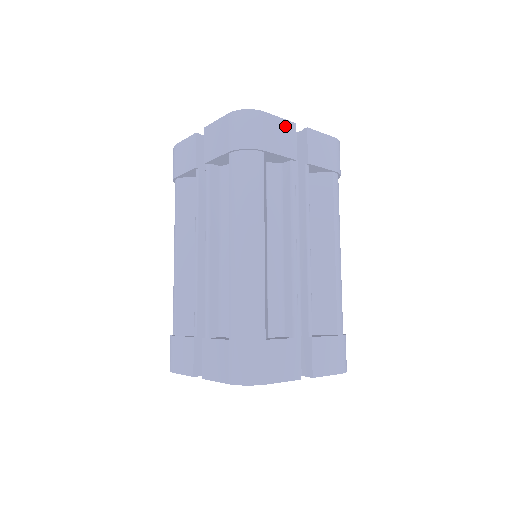
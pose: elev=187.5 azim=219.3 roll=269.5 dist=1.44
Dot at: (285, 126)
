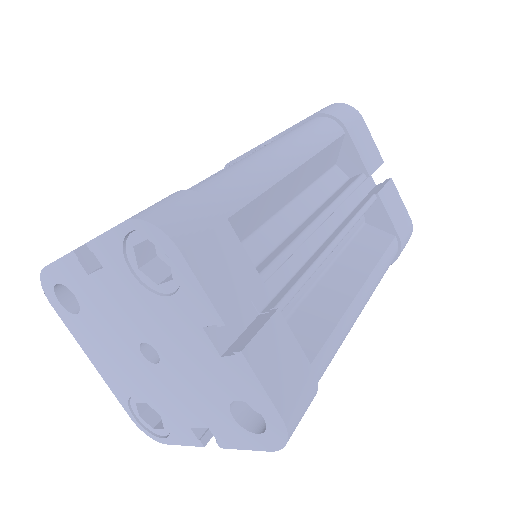
Dot at: (374, 149)
